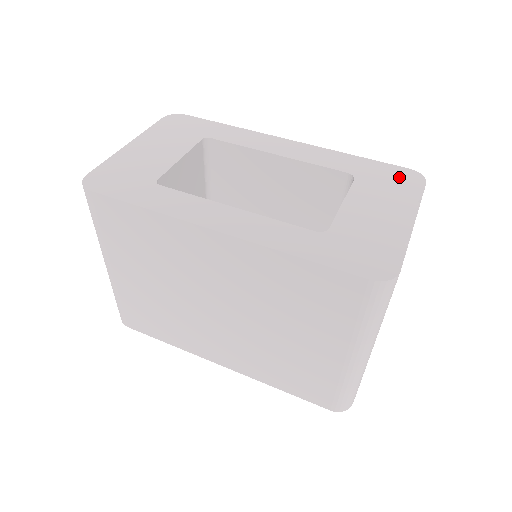
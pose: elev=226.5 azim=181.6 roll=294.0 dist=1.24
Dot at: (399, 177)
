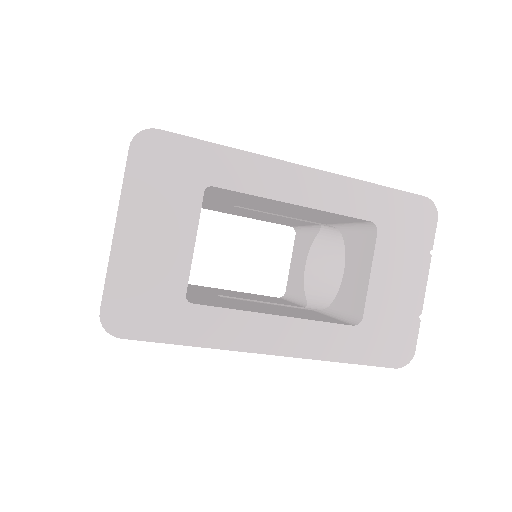
Dot at: (416, 216)
